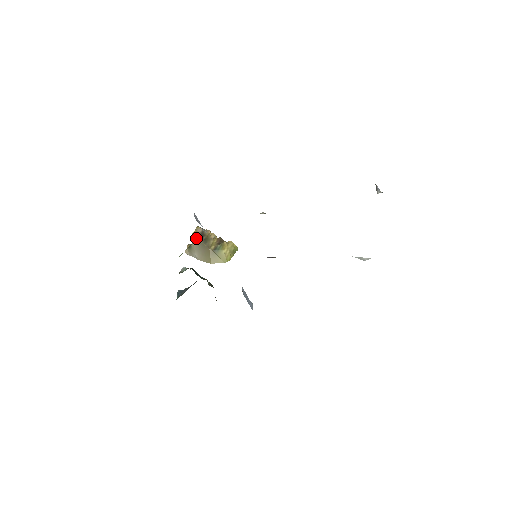
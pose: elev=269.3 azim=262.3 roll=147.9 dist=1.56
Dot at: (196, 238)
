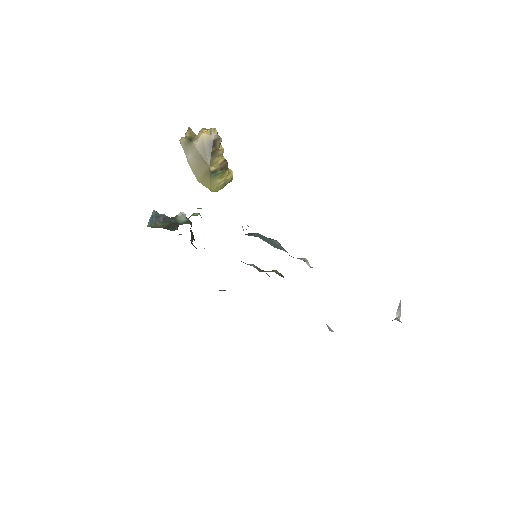
Dot at: (204, 140)
